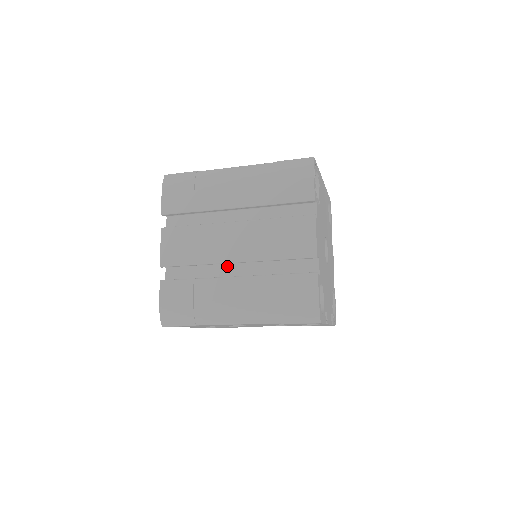
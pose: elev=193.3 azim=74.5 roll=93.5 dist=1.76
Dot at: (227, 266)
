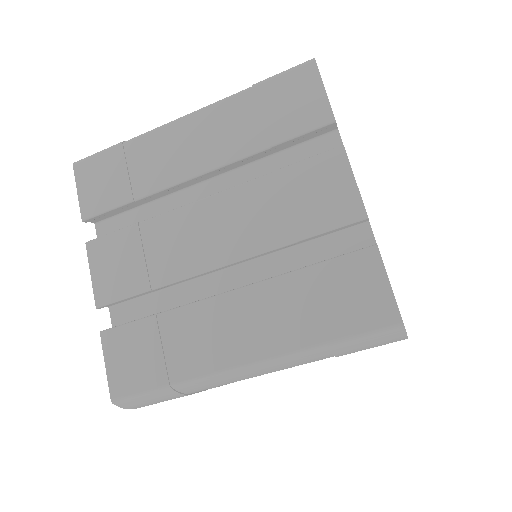
Dot at: occluded
